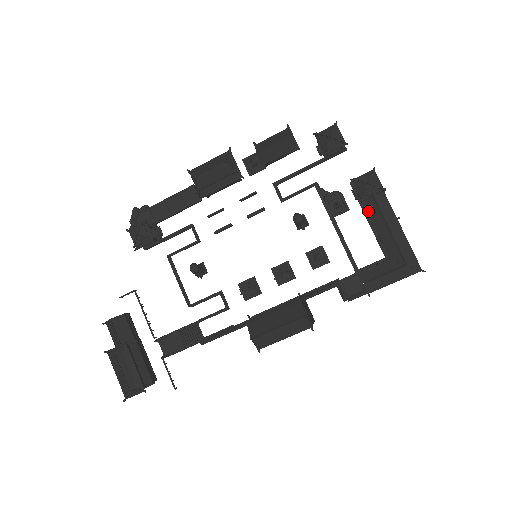
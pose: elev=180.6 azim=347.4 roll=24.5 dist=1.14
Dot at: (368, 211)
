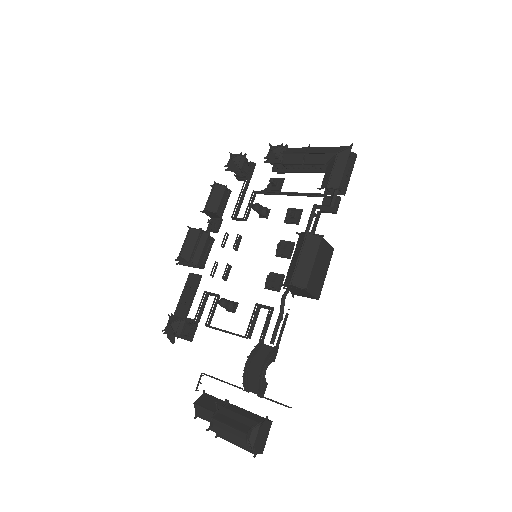
Dot at: (290, 163)
